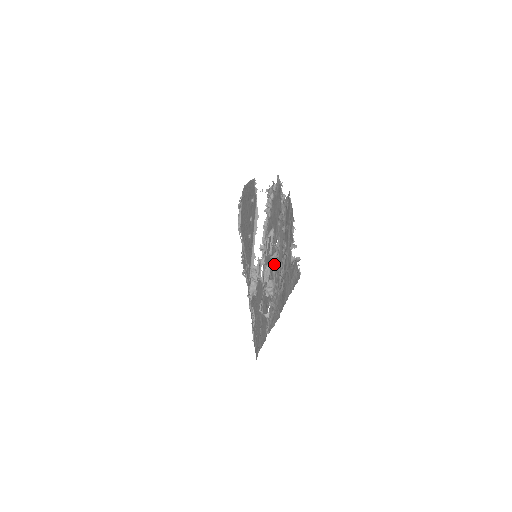
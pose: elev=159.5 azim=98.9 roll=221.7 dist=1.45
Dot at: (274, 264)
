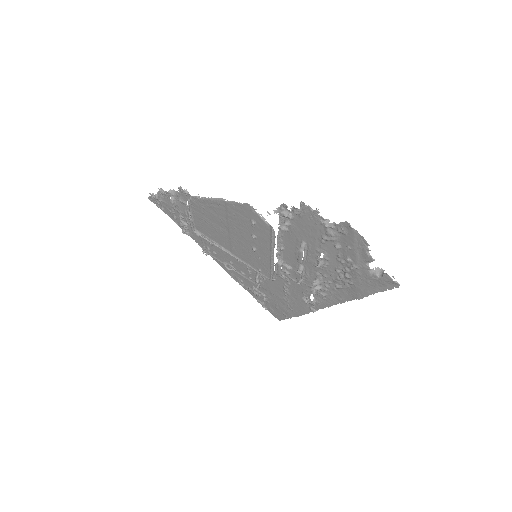
Dot at: (318, 269)
